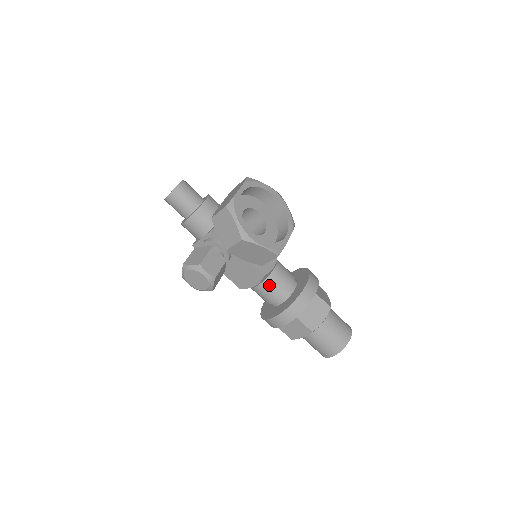
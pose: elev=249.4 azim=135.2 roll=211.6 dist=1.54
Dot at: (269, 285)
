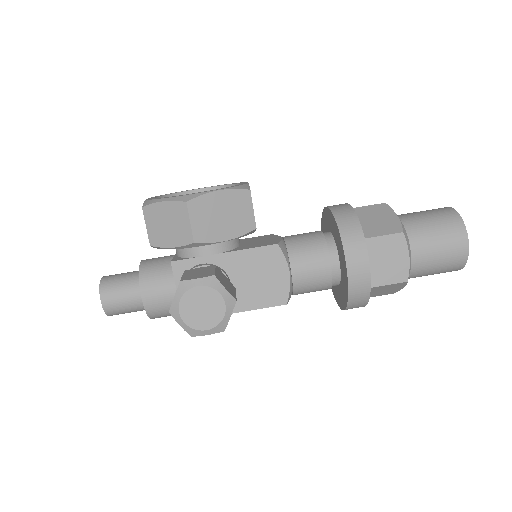
Dot at: (299, 253)
